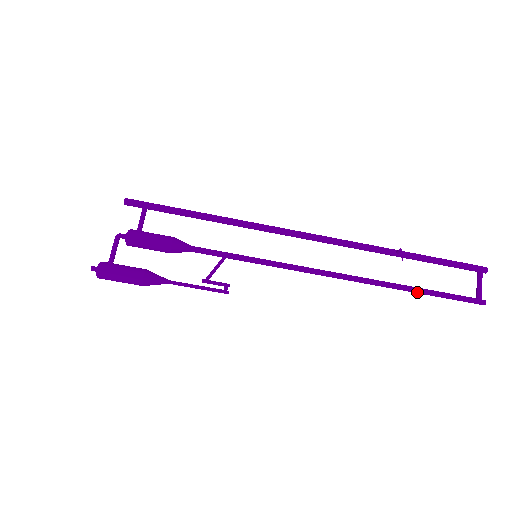
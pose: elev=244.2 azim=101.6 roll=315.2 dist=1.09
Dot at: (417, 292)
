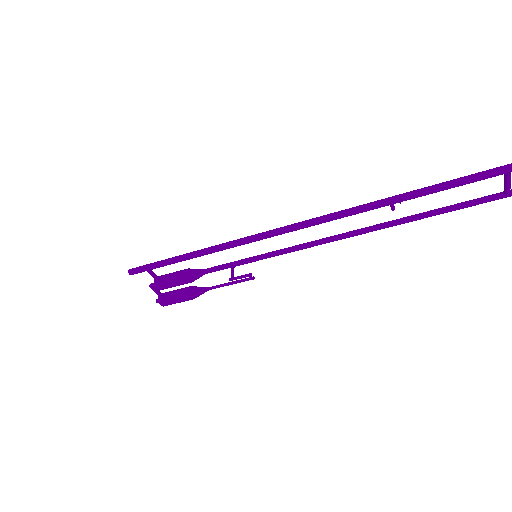
Dot at: occluded
